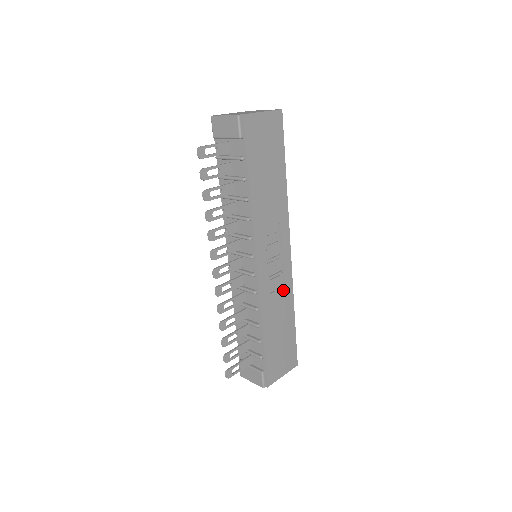
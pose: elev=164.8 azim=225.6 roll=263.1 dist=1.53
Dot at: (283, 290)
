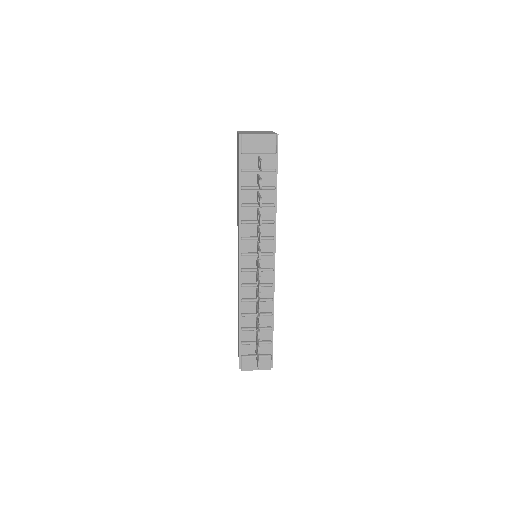
Dot at: occluded
